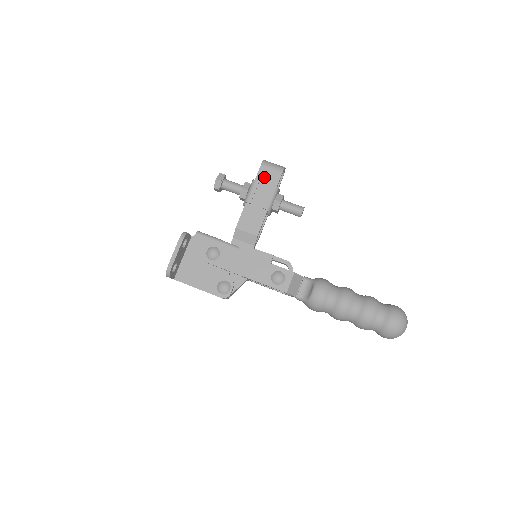
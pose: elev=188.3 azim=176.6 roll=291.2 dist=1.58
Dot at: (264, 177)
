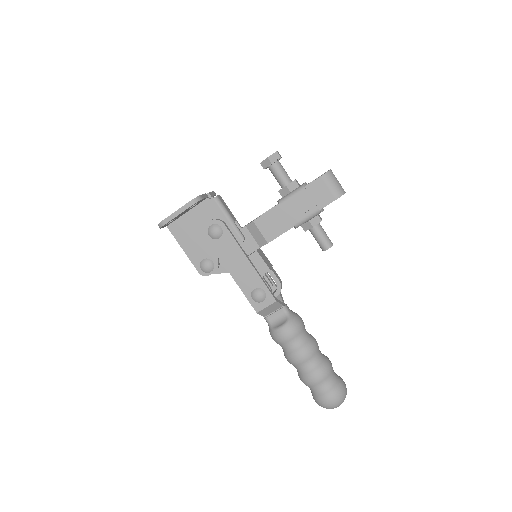
Dot at: (316, 190)
